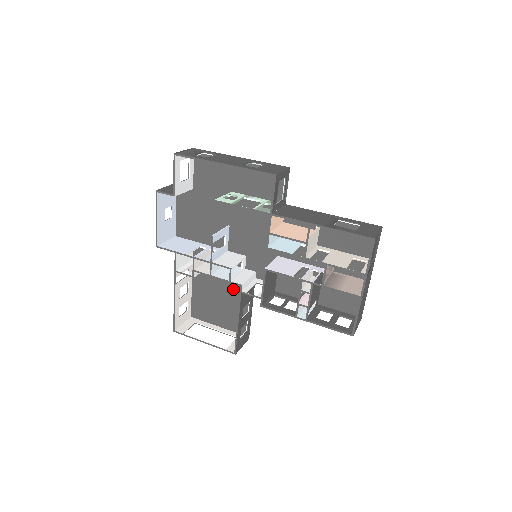
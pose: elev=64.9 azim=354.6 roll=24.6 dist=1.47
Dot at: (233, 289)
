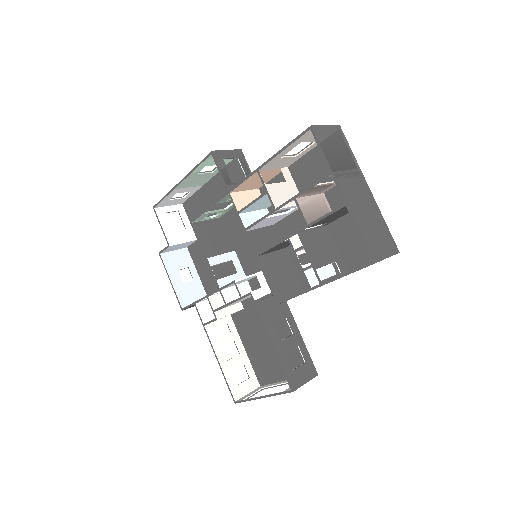
Dot at: occluded
